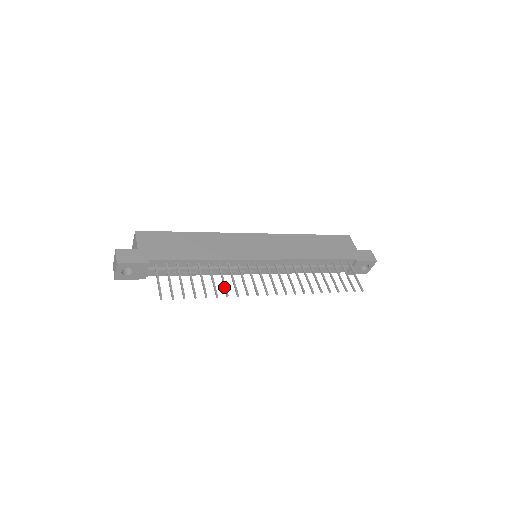
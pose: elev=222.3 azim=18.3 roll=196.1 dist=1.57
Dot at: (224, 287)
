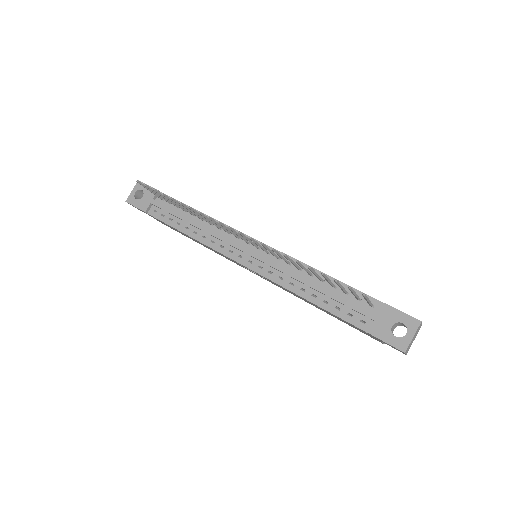
Dot at: (195, 211)
